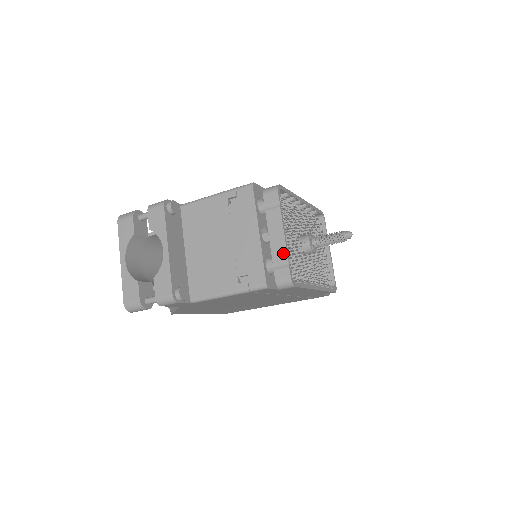
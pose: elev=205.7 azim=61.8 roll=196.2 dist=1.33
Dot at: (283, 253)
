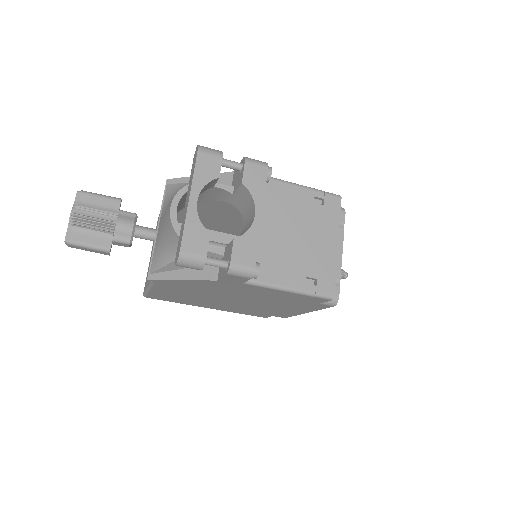
Dot at: (338, 271)
